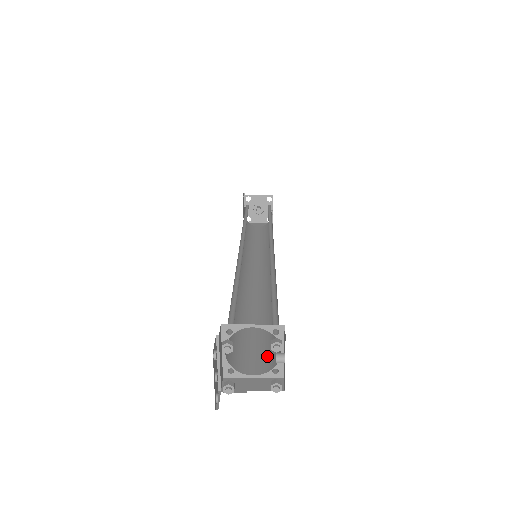
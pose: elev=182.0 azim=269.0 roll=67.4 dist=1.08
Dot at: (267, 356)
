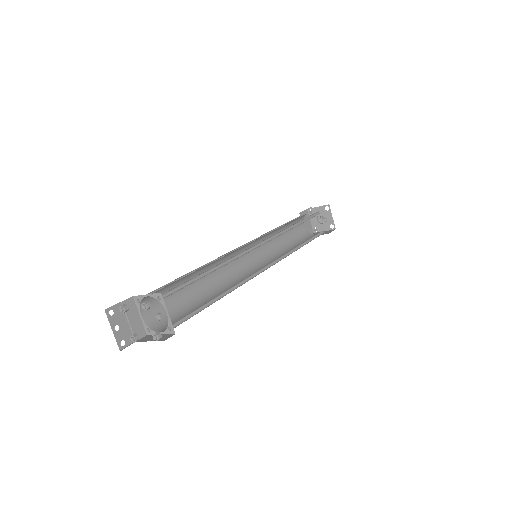
Dot at: (179, 321)
